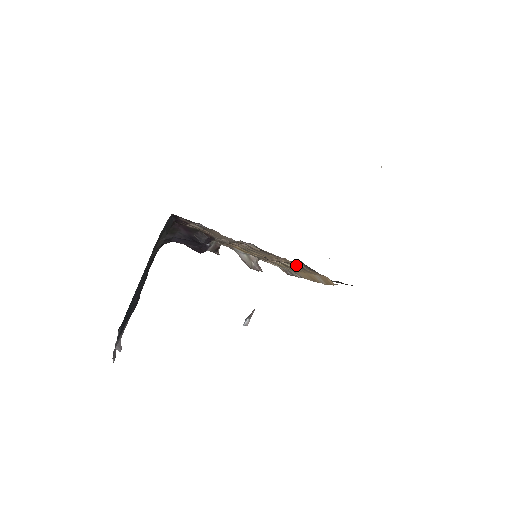
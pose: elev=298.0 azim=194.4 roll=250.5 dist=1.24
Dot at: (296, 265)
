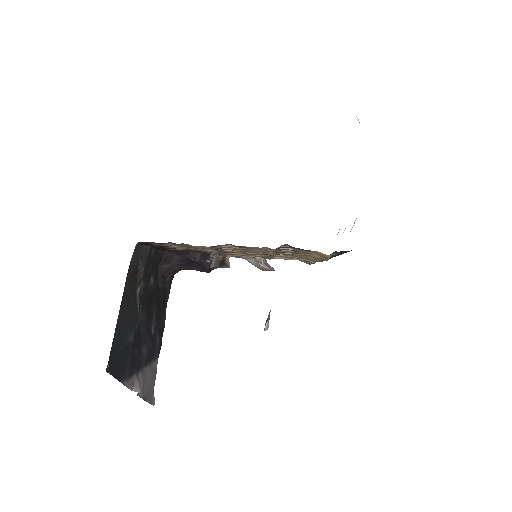
Dot at: (291, 251)
